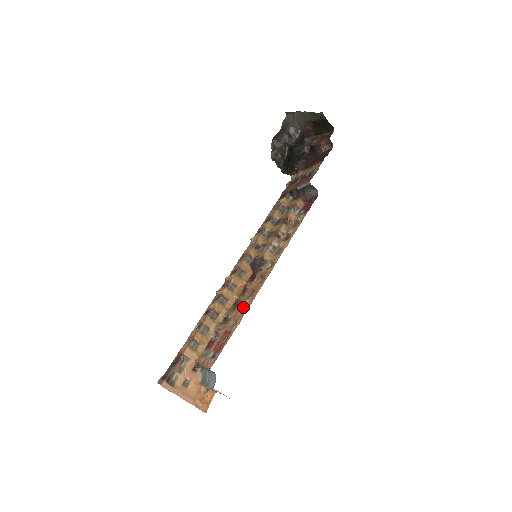
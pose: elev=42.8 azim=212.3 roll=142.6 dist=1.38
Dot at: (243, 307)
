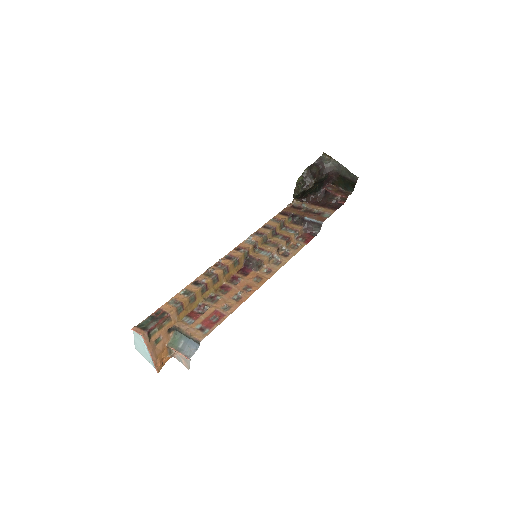
Dot at: (236, 296)
